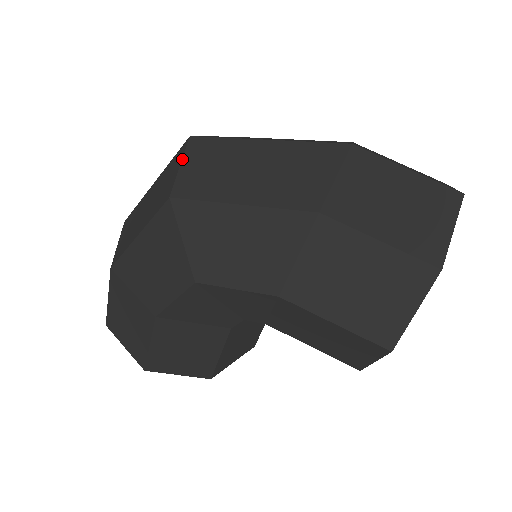
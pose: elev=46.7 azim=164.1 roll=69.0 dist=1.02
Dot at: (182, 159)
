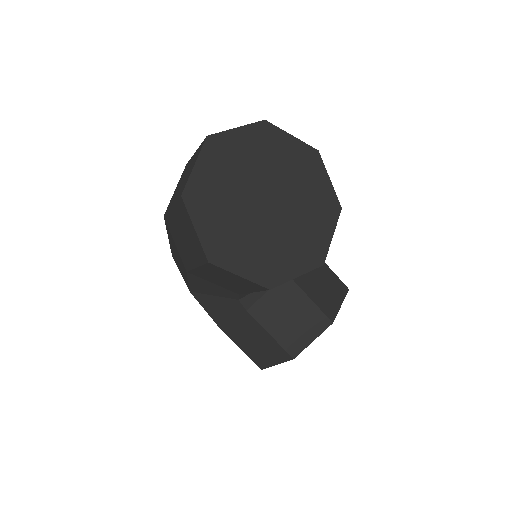
Dot at: occluded
